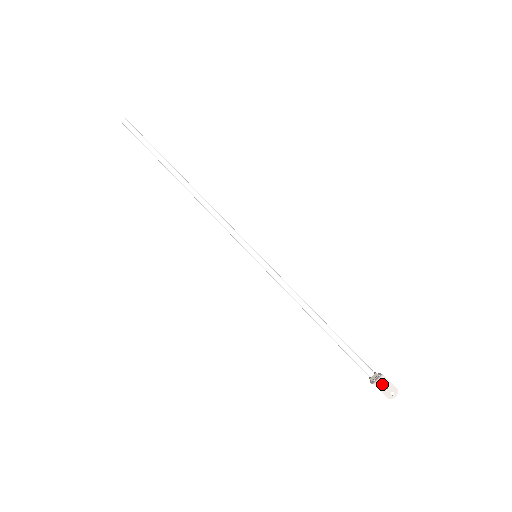
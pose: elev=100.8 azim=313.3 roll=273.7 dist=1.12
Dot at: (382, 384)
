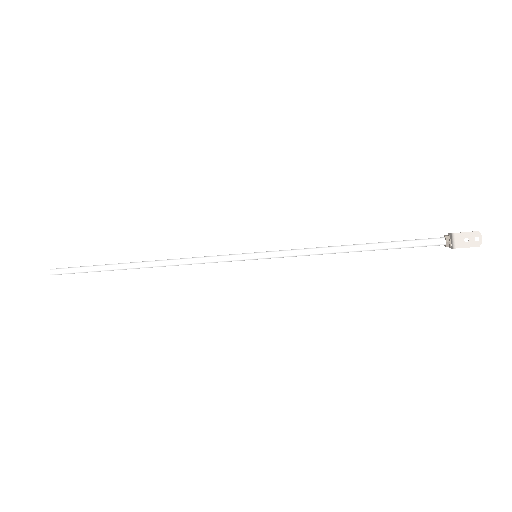
Dot at: (461, 241)
